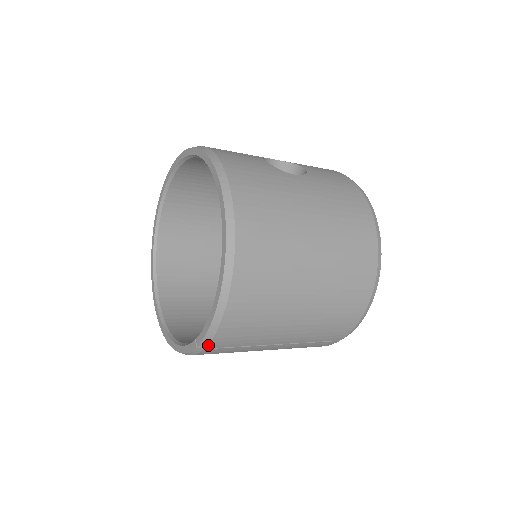
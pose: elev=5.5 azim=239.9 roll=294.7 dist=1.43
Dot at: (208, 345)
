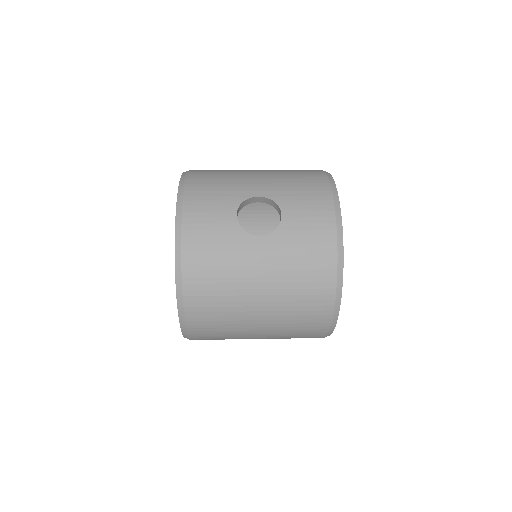
Dot at: occluded
